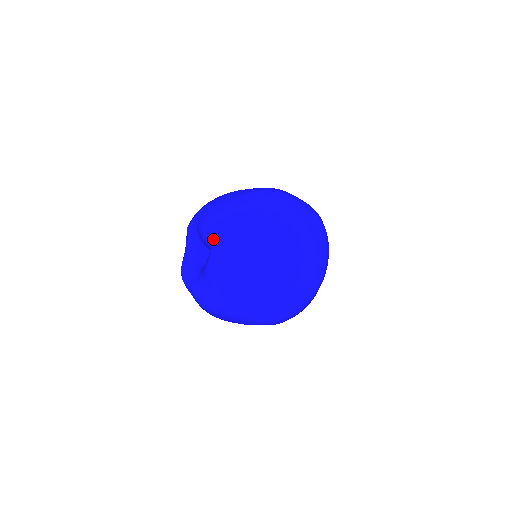
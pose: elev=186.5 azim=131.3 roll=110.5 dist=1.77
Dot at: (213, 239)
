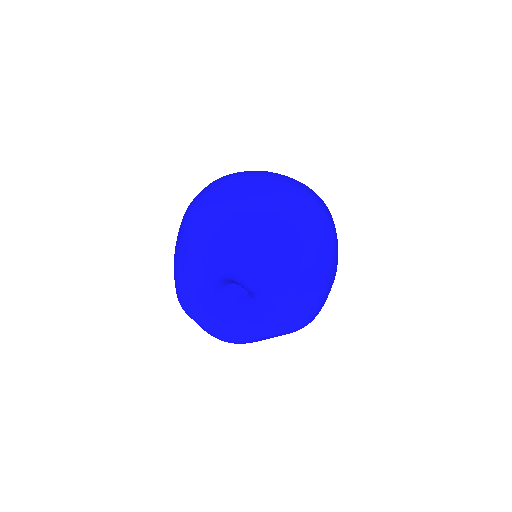
Dot at: (273, 298)
